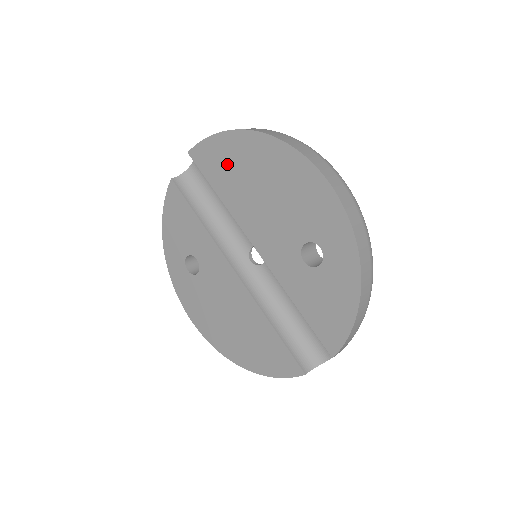
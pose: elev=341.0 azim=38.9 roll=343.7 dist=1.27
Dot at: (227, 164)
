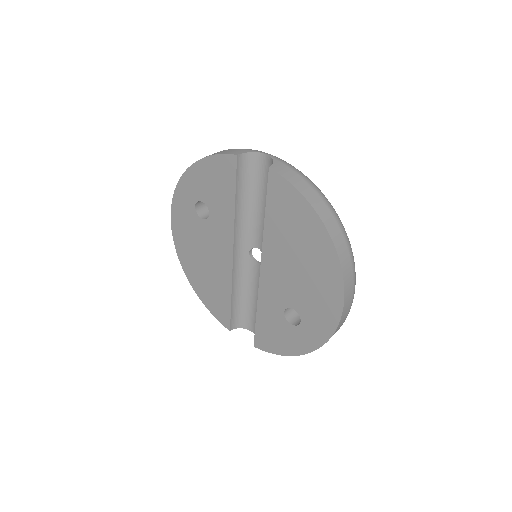
Dot at: (292, 220)
